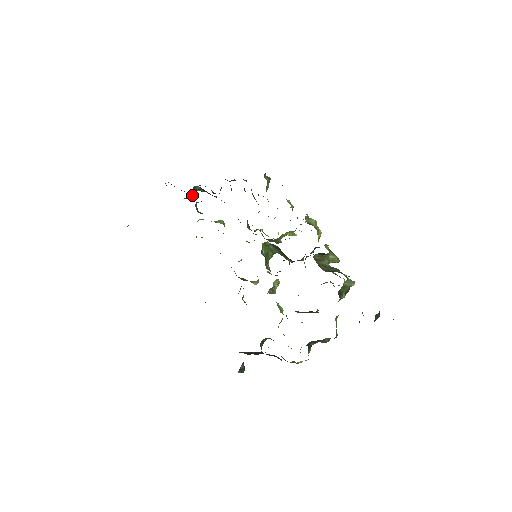
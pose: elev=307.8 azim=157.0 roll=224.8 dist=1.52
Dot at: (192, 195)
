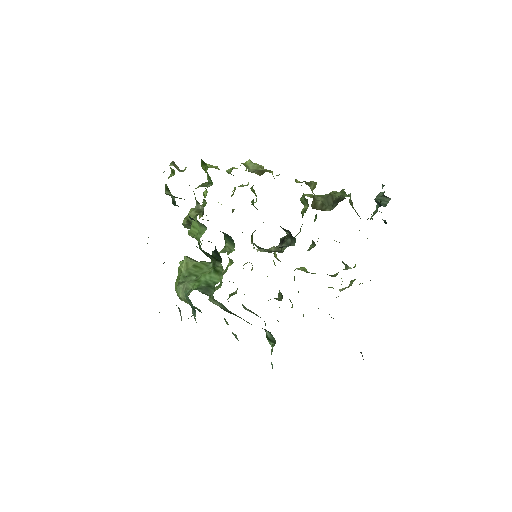
Dot at: occluded
